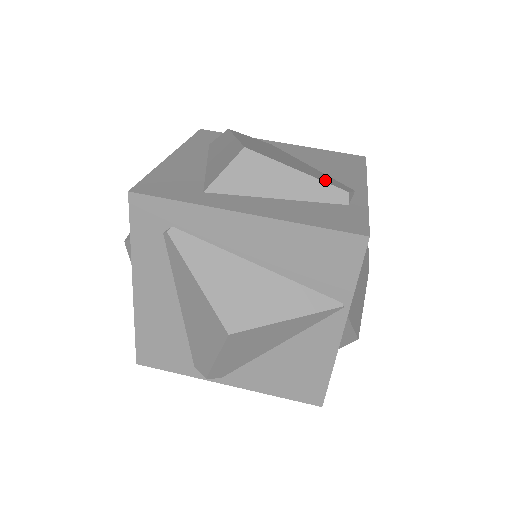
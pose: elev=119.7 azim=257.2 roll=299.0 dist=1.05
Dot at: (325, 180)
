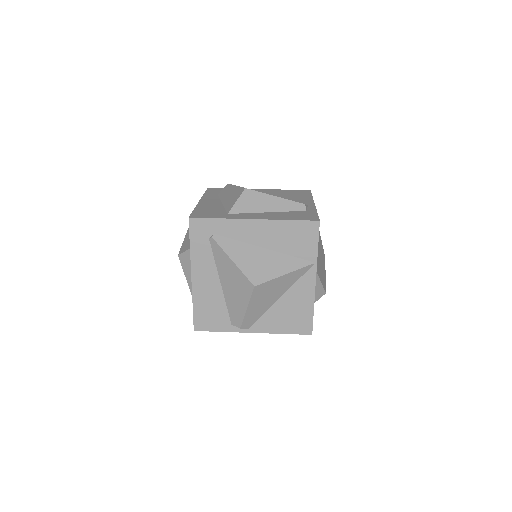
Dot at: occluded
